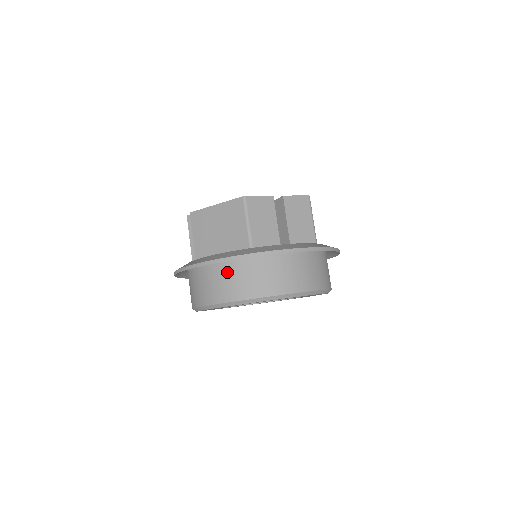
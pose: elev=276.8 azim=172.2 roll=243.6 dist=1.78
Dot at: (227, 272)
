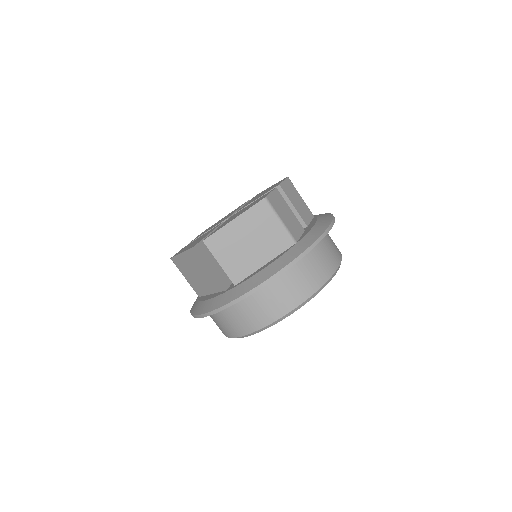
Dot at: (288, 276)
